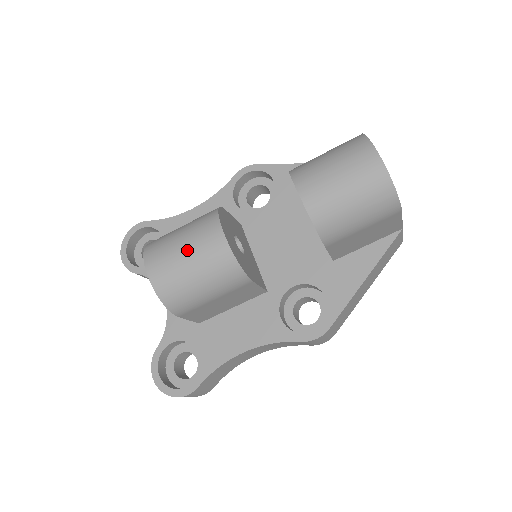
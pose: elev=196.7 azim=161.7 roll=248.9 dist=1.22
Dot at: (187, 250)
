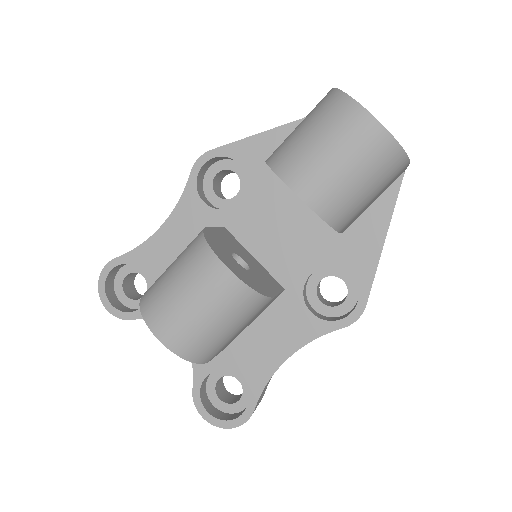
Dot at: (193, 300)
